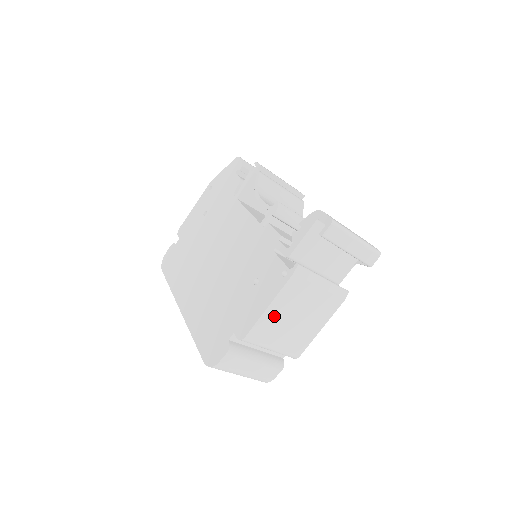
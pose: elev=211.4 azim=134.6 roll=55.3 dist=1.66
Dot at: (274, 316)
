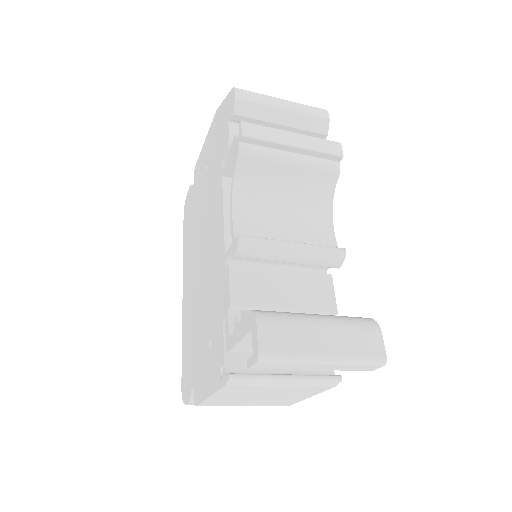
Dot at: (225, 398)
